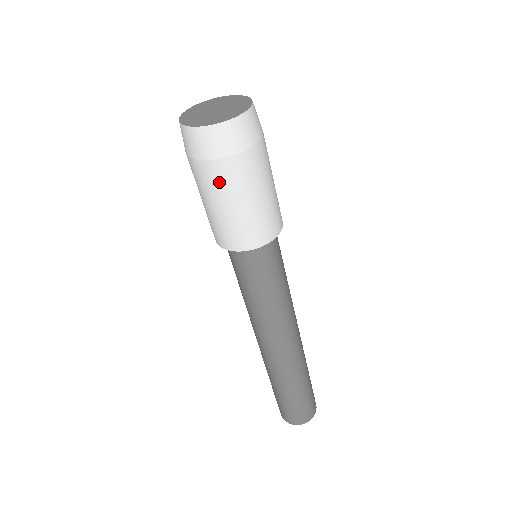
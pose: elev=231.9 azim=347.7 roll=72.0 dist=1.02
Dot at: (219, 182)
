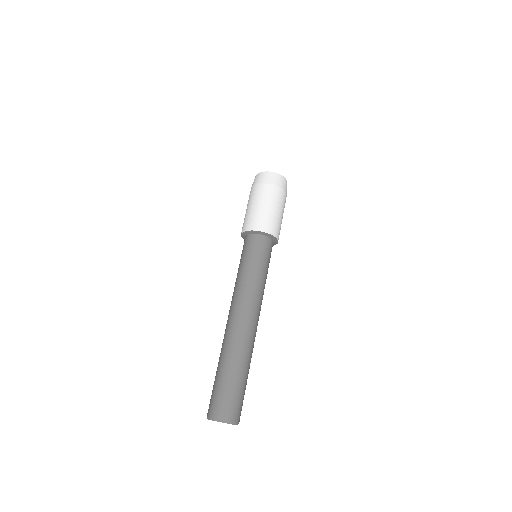
Dot at: (265, 193)
